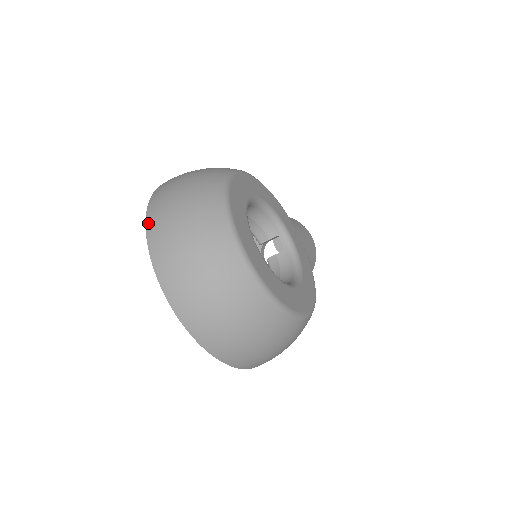
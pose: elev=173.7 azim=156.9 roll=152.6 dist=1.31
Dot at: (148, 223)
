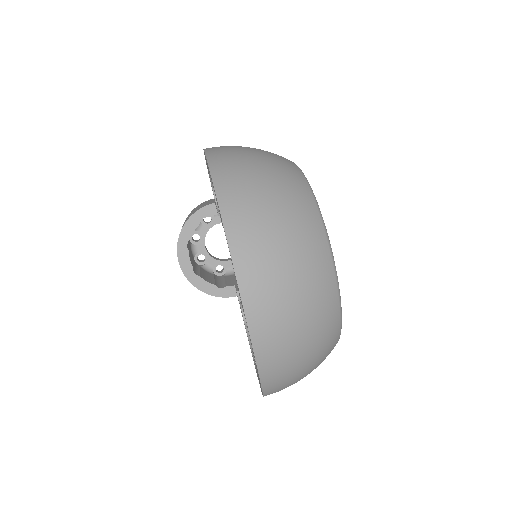
Dot at: (227, 217)
